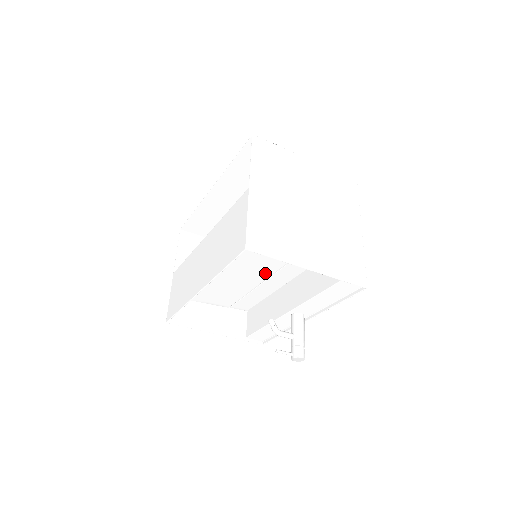
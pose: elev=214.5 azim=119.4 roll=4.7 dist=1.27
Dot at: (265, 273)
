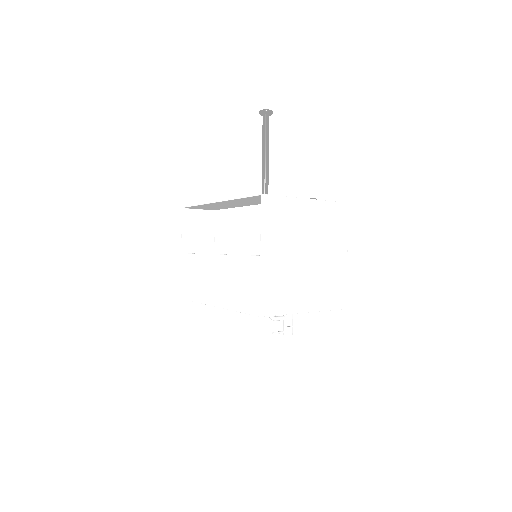
Dot at: occluded
